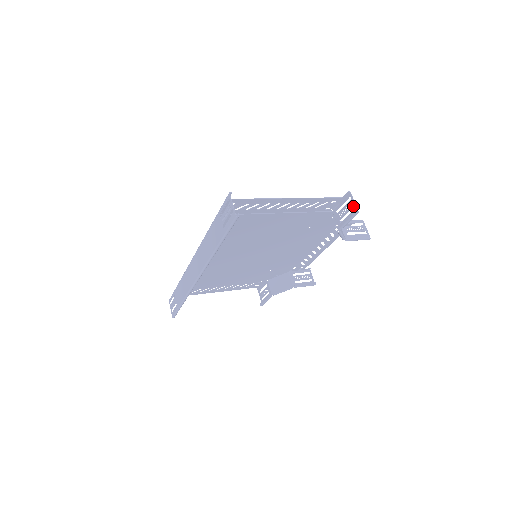
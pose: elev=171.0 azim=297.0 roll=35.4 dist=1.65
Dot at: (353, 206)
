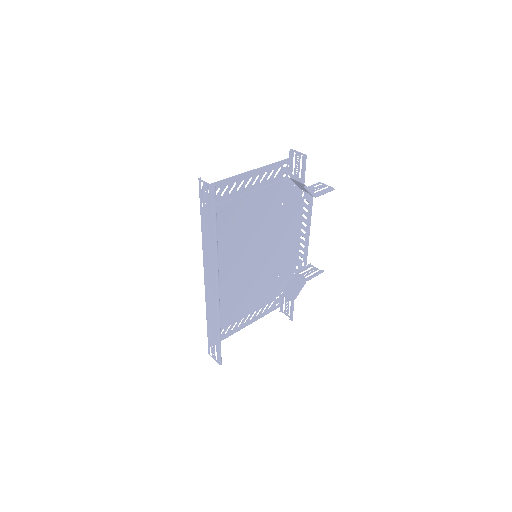
Dot at: (300, 156)
